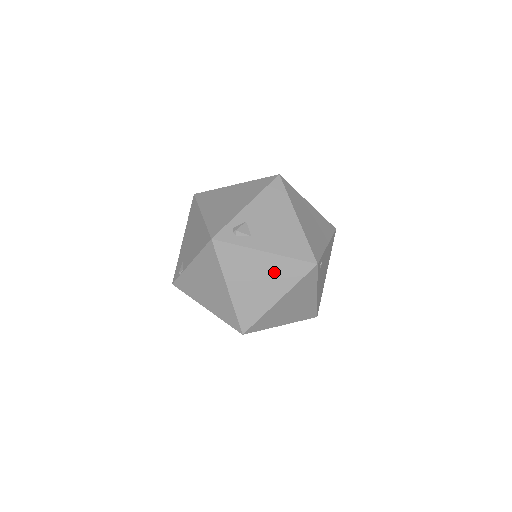
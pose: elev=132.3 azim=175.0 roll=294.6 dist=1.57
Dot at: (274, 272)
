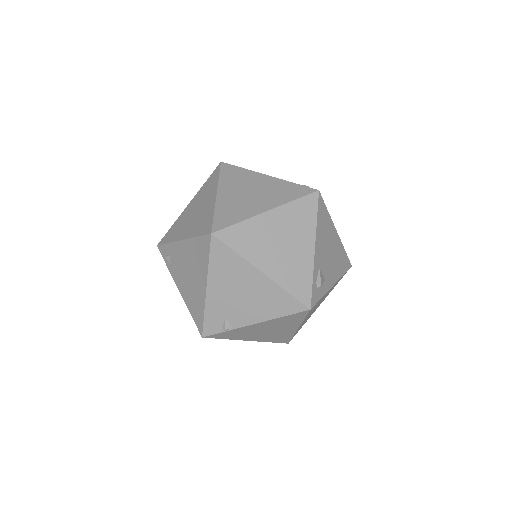
Dot at: occluded
